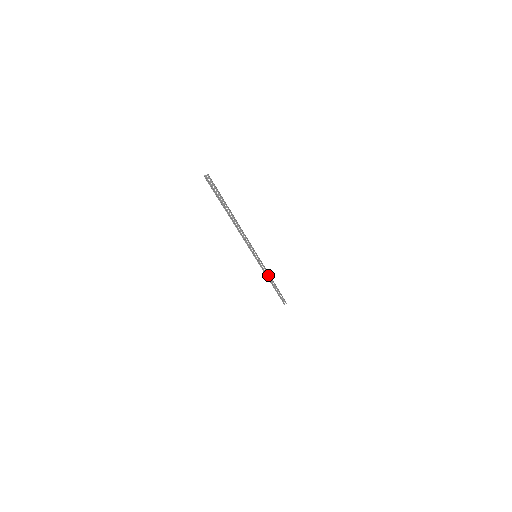
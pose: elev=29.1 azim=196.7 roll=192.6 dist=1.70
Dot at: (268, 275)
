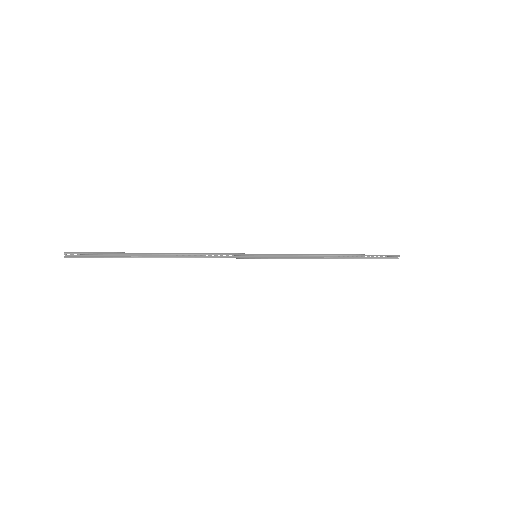
Dot at: (311, 255)
